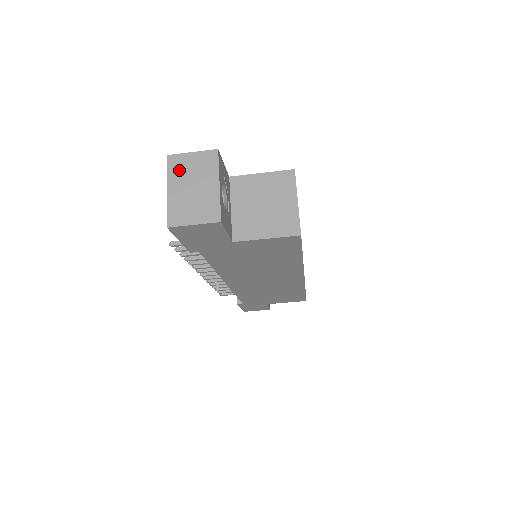
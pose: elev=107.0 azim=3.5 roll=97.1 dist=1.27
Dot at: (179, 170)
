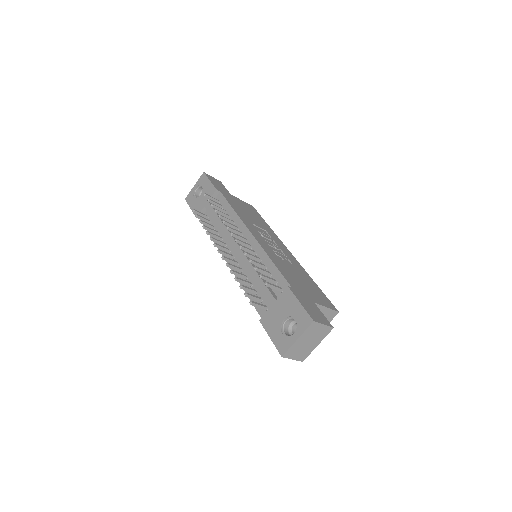
Dot at: (311, 331)
